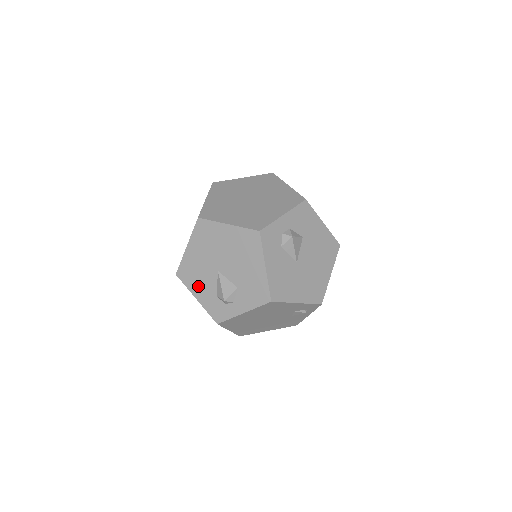
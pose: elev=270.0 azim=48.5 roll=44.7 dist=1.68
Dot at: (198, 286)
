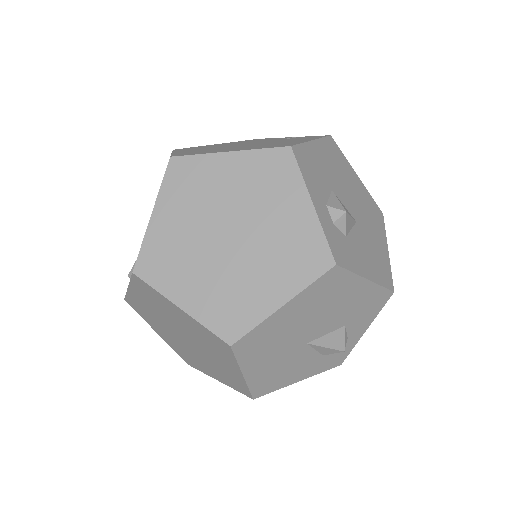
Dot at: (292, 375)
